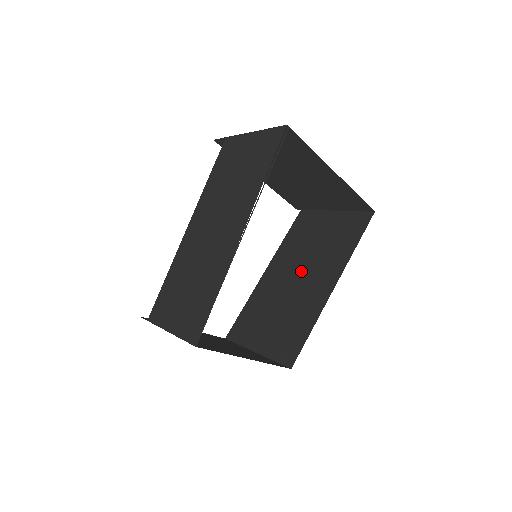
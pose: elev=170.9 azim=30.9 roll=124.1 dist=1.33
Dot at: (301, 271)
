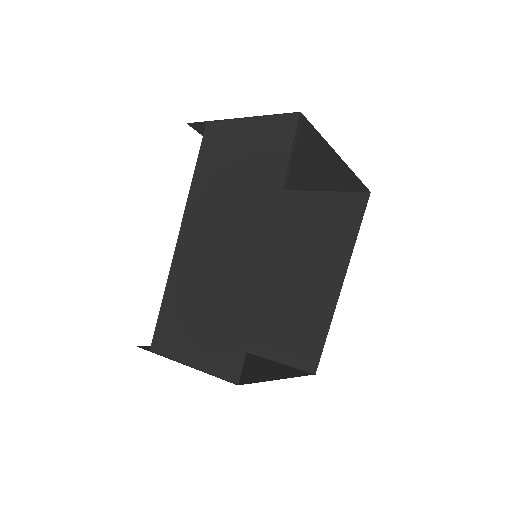
Dot at: (297, 262)
